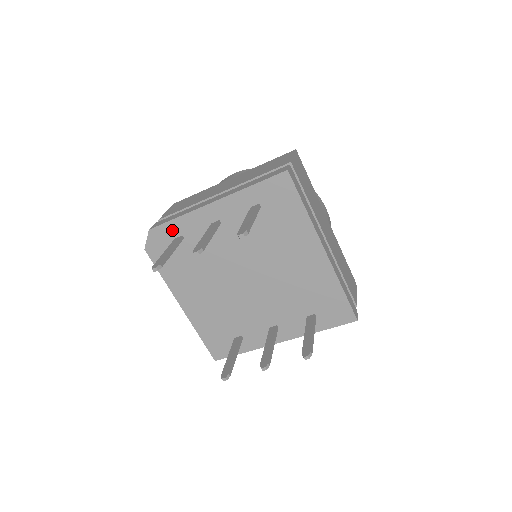
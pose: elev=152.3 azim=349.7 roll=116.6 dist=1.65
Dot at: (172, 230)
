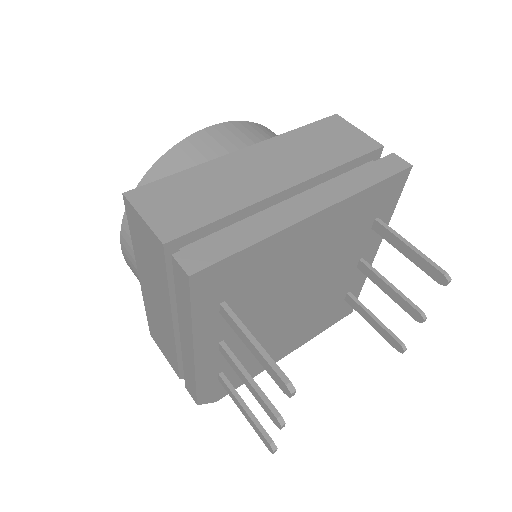
Dot at: (208, 385)
